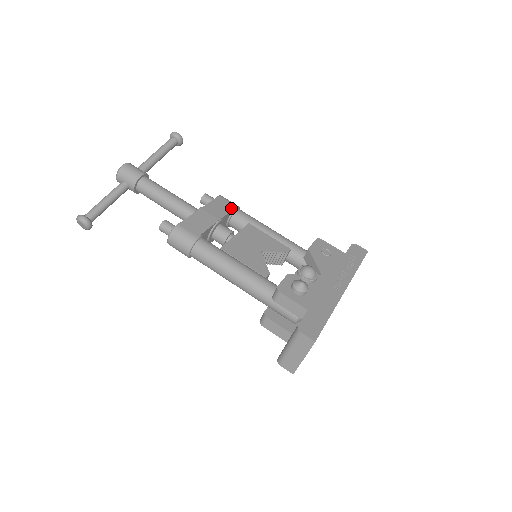
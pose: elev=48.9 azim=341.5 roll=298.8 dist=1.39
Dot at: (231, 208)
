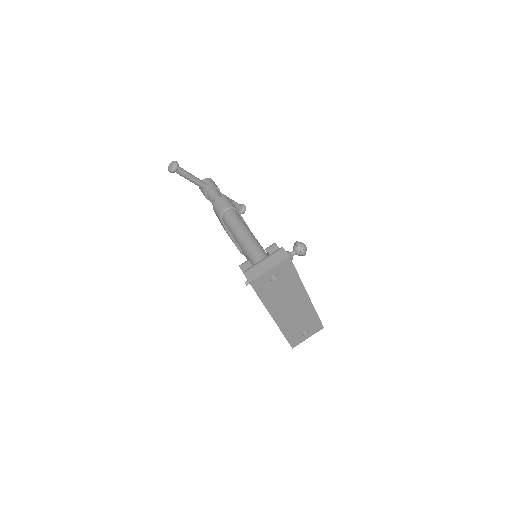
Dot at: occluded
